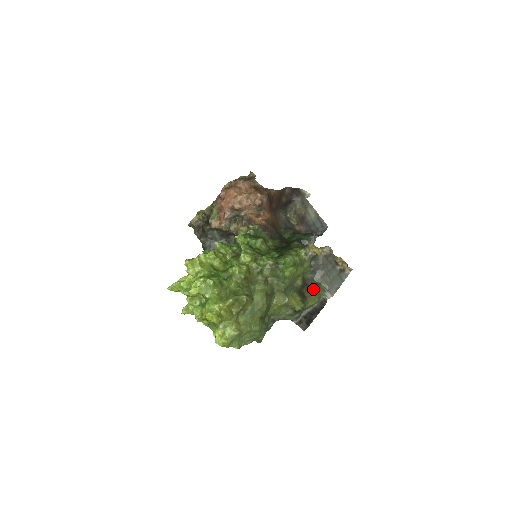
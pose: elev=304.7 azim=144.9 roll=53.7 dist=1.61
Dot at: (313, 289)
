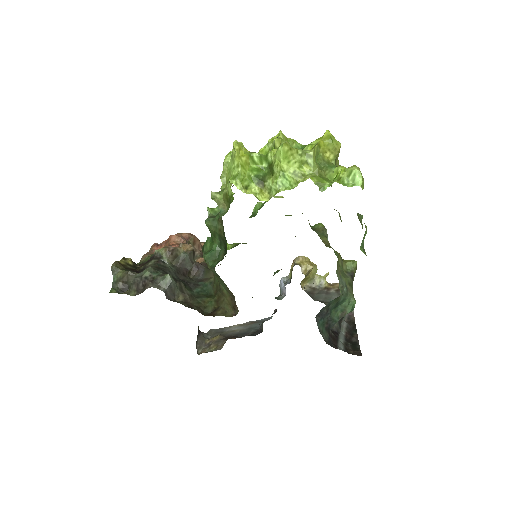
Dot at: occluded
